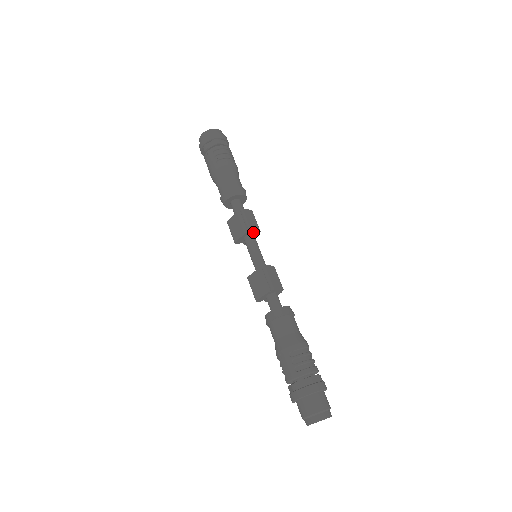
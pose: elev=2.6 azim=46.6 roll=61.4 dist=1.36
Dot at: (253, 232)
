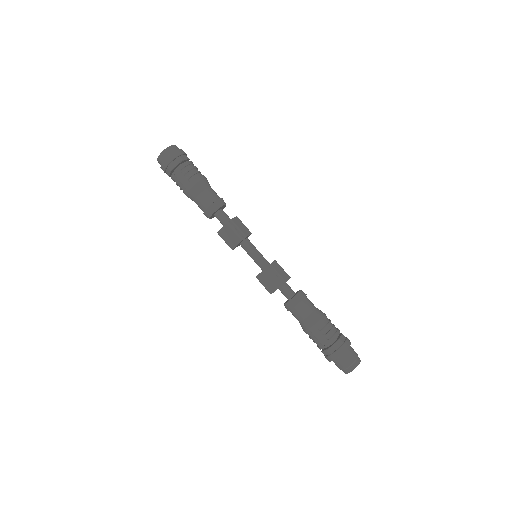
Dot at: (247, 236)
